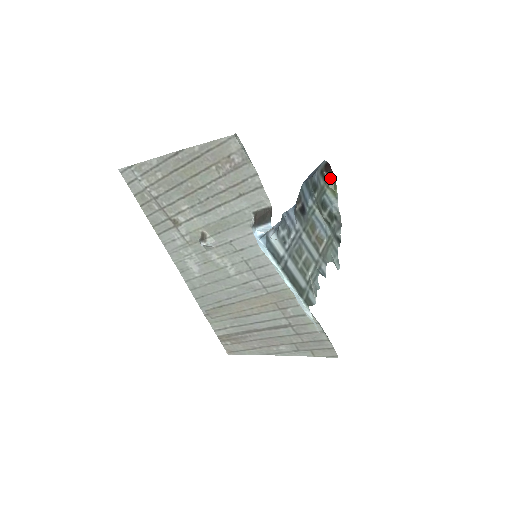
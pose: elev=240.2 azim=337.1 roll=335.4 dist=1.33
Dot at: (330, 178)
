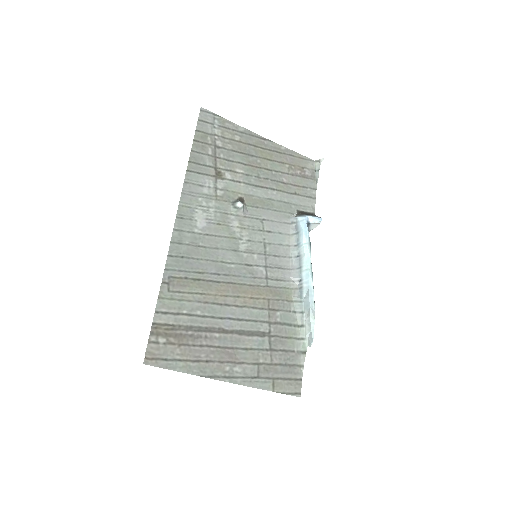
Dot at: occluded
